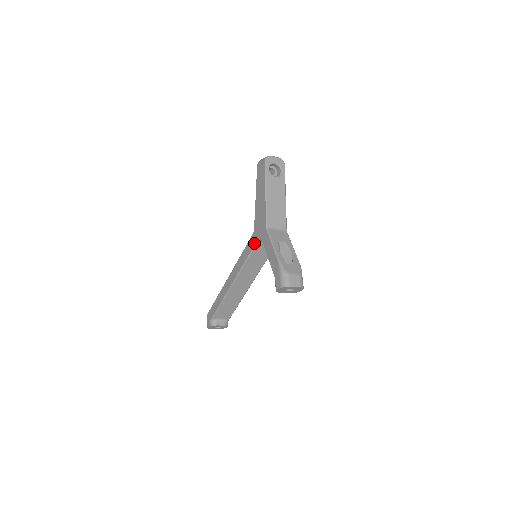
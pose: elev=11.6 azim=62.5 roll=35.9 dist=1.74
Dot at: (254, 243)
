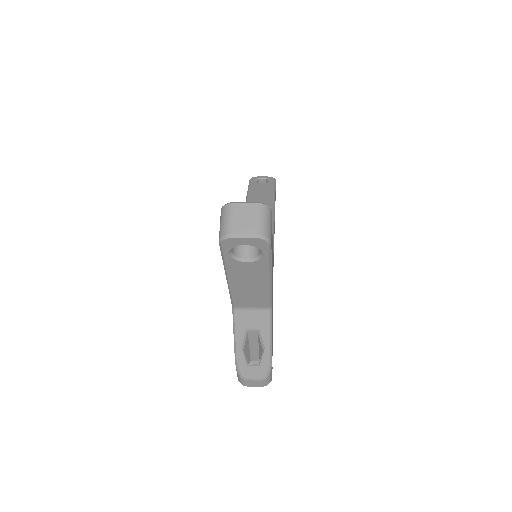
Dot at: occluded
